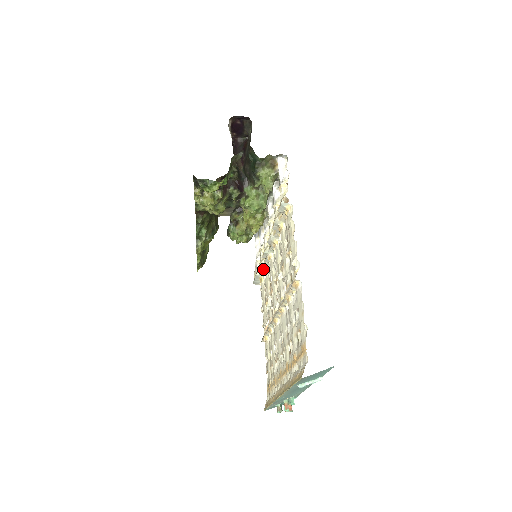
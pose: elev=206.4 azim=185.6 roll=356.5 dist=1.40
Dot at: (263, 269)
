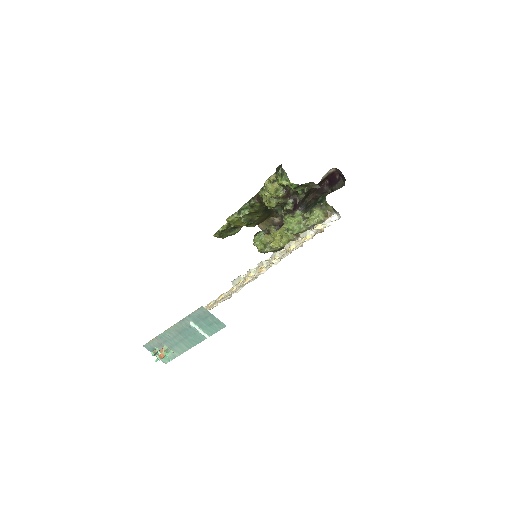
Dot at: occluded
